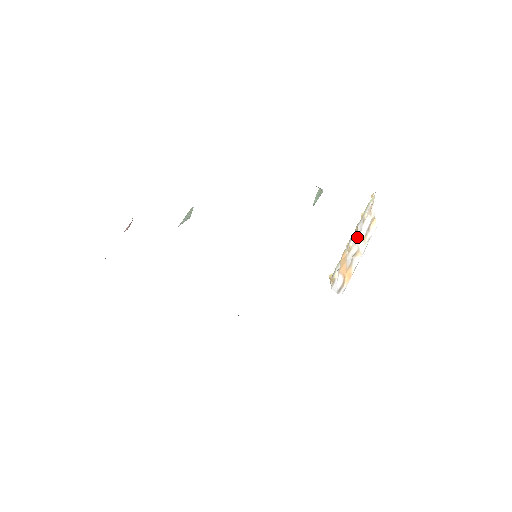
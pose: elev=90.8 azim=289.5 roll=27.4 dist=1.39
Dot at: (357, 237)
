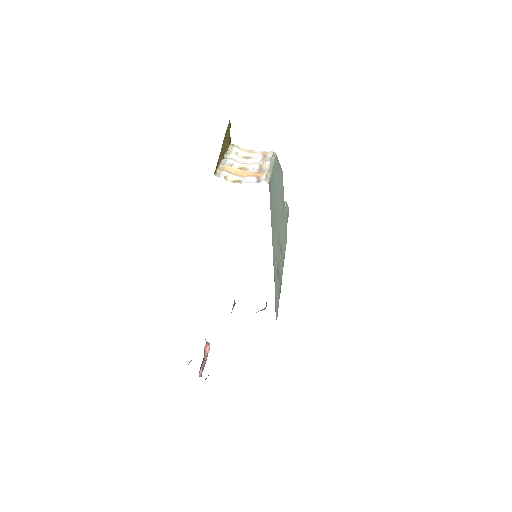
Dot at: (250, 163)
